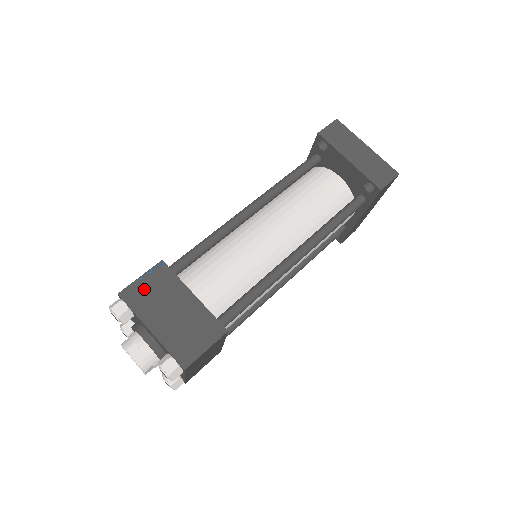
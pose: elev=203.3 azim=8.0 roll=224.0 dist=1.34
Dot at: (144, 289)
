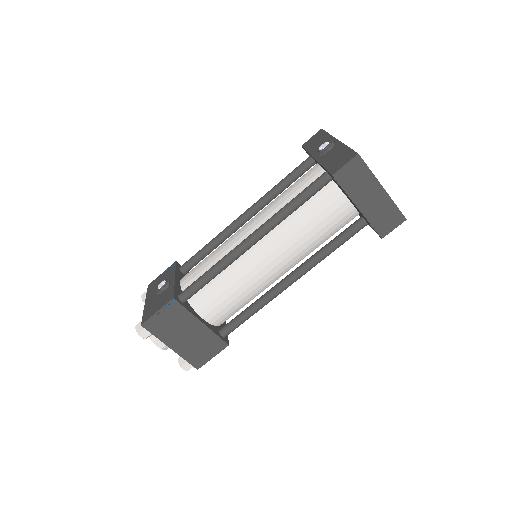
Dot at: (162, 321)
